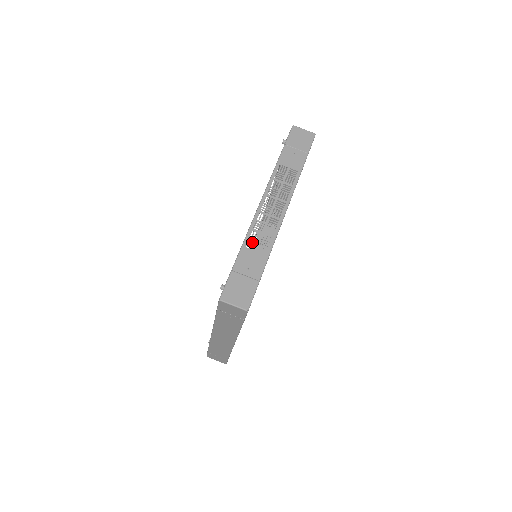
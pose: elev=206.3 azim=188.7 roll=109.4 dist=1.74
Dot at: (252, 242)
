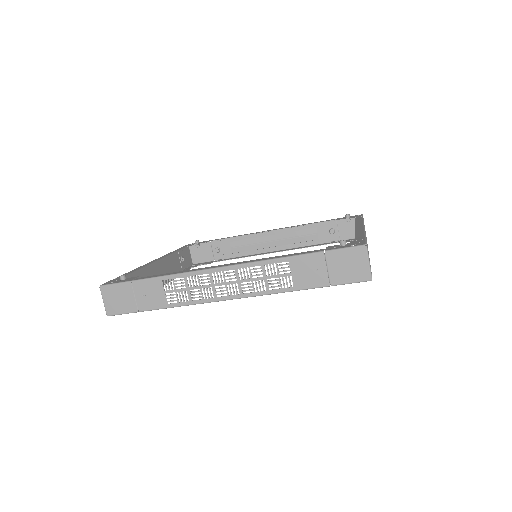
Dot at: (171, 284)
